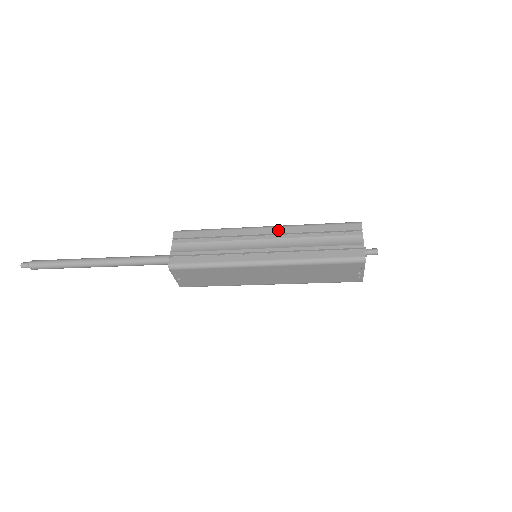
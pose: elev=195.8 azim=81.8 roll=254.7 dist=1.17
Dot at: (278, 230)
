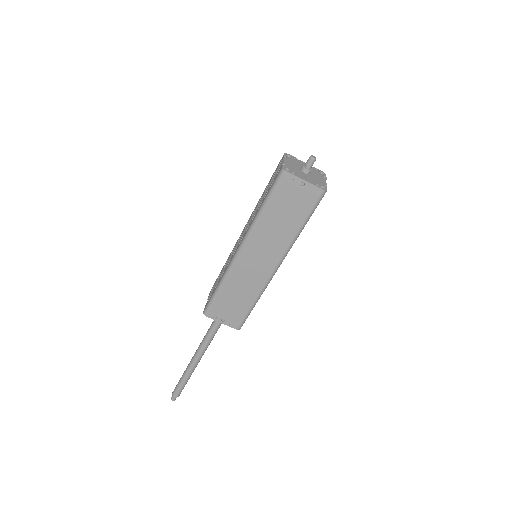
Dot at: occluded
